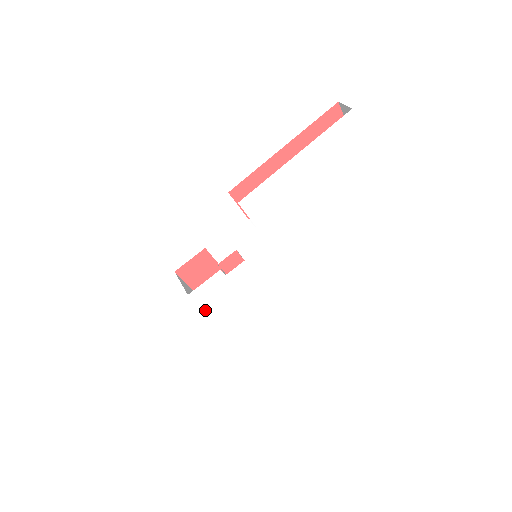
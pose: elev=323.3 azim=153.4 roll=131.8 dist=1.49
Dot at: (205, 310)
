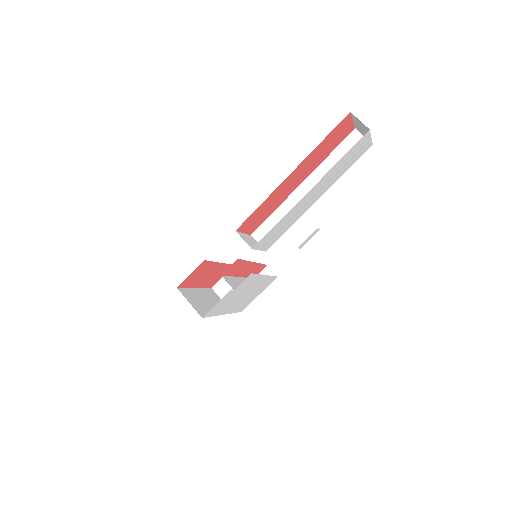
Dot at: (215, 315)
